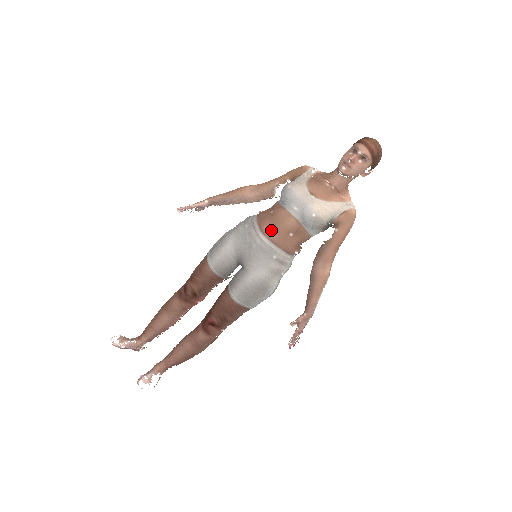
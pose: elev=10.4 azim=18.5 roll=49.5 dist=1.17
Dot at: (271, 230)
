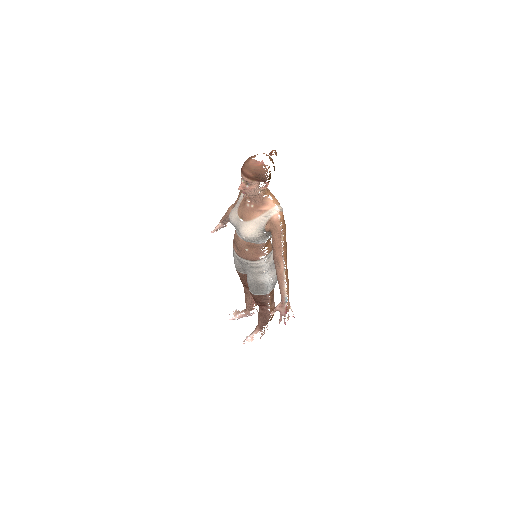
Dot at: (237, 249)
